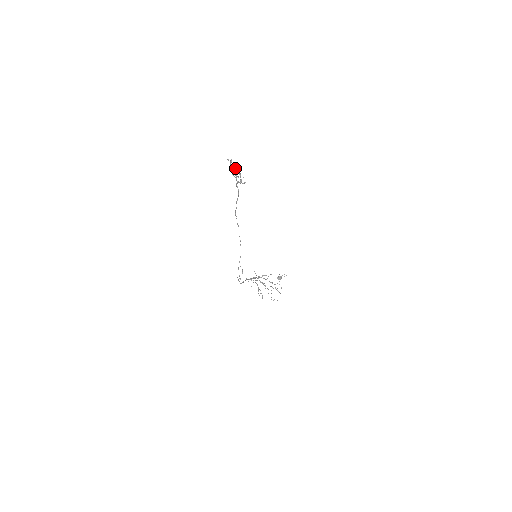
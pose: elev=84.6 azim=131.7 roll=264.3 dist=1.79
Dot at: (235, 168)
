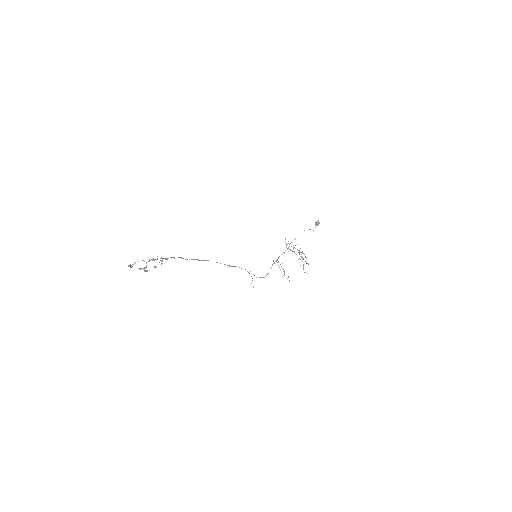
Dot at: occluded
